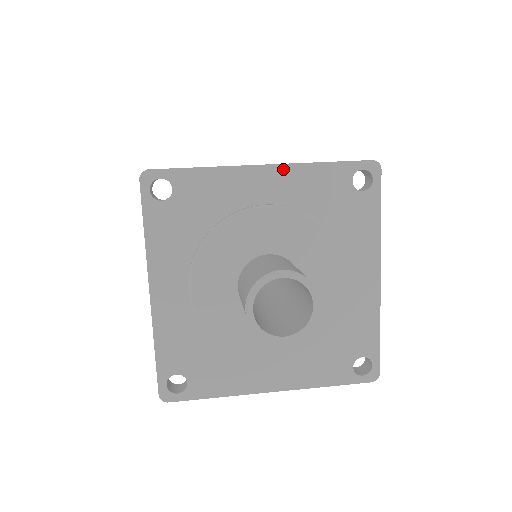
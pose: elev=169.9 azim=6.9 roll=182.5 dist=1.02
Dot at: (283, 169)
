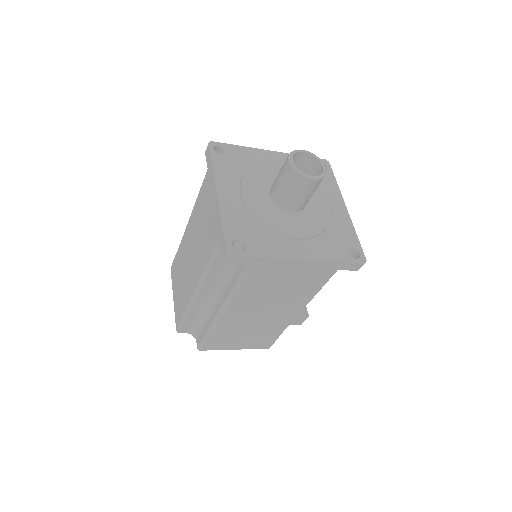
Dot at: (281, 154)
